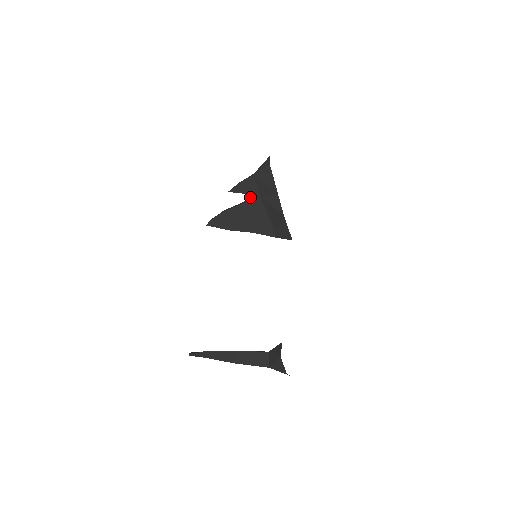
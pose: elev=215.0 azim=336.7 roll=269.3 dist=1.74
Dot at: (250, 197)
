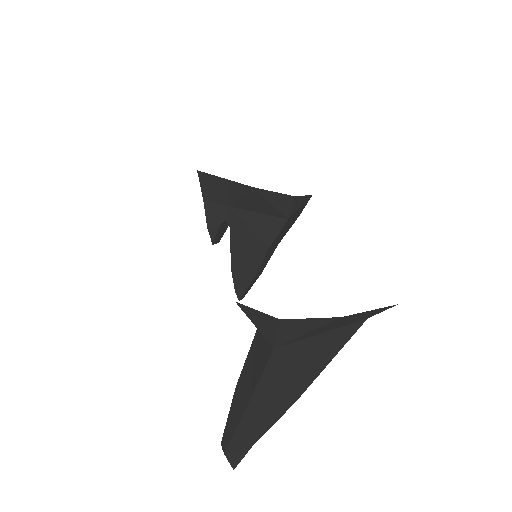
Dot at: (226, 221)
